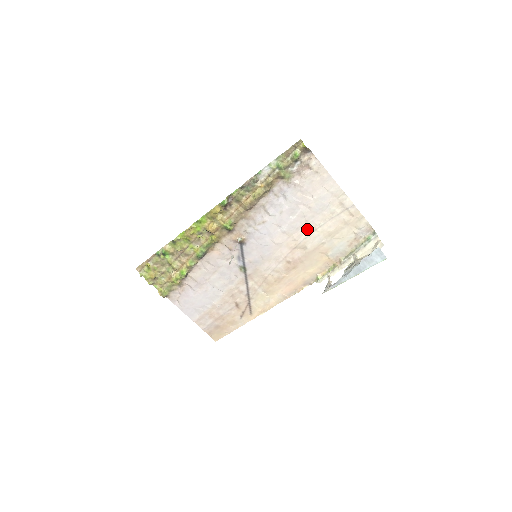
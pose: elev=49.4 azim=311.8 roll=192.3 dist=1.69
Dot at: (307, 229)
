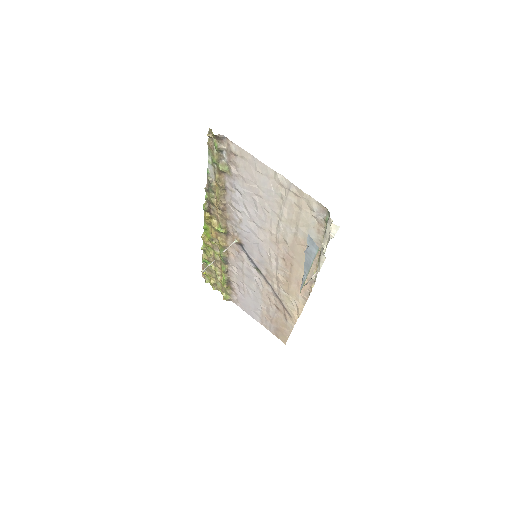
Dot at: (274, 220)
